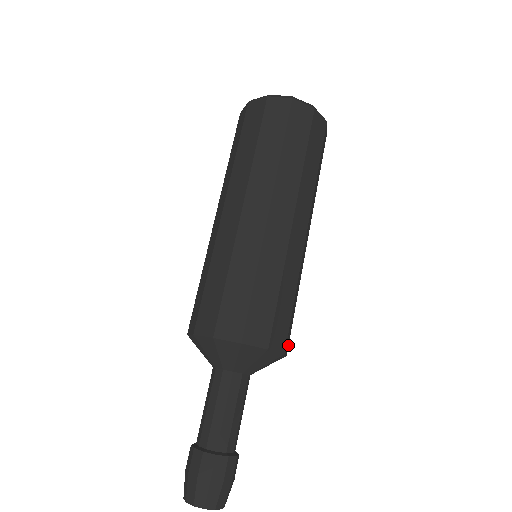
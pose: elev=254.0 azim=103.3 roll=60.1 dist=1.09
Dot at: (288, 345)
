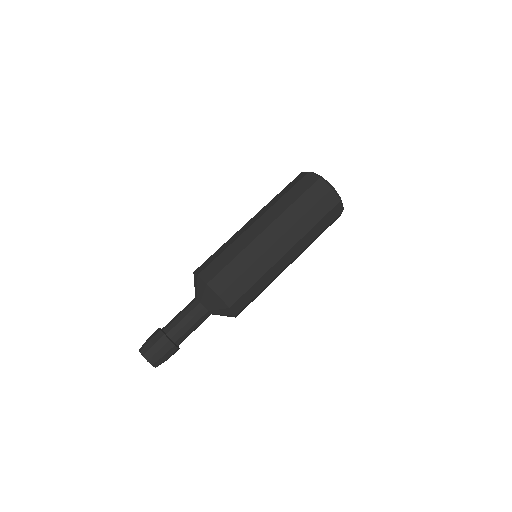
Dot at: occluded
